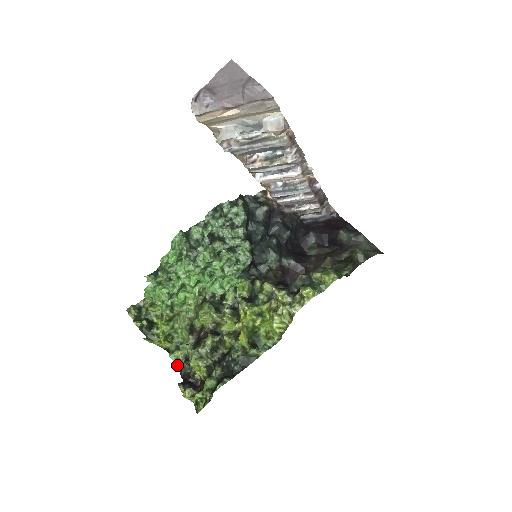
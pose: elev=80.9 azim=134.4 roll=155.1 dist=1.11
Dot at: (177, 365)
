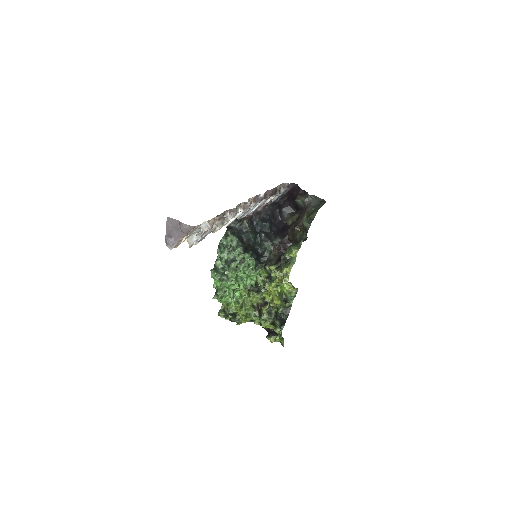
Dot at: occluded
